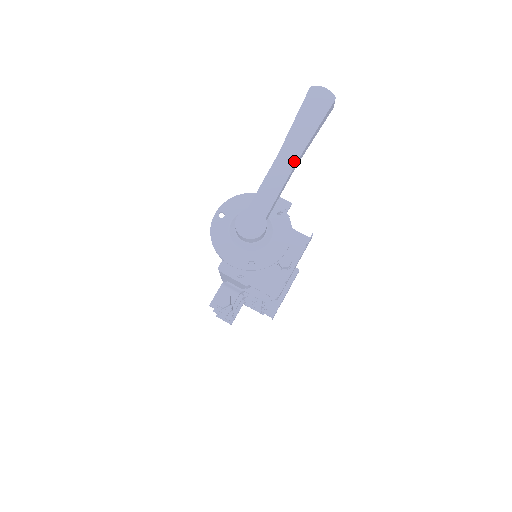
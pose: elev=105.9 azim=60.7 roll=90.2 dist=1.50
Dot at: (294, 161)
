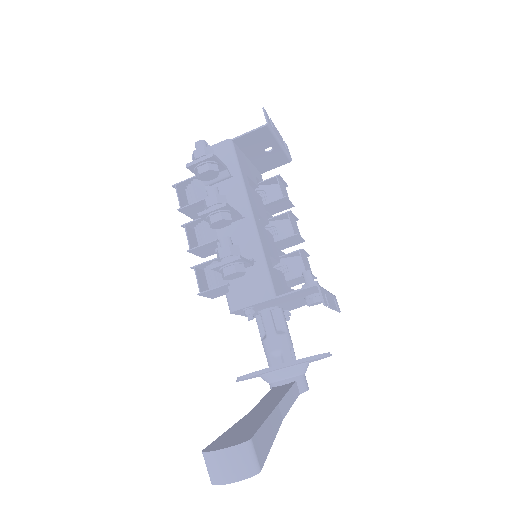
Dot at: occluded
